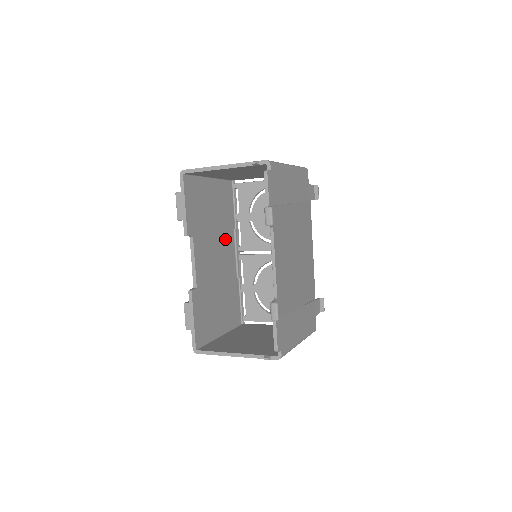
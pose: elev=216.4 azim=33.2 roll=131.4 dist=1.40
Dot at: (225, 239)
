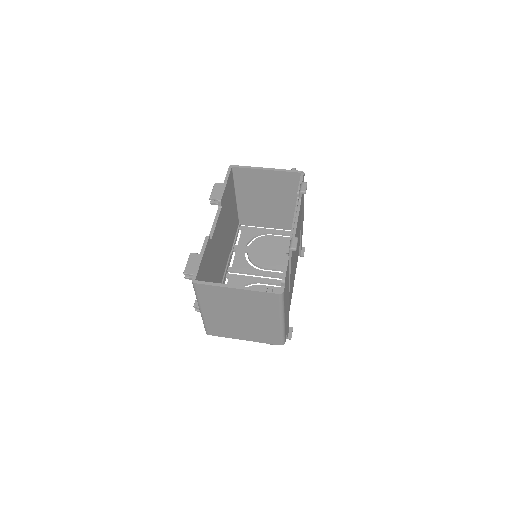
Dot at: (226, 247)
